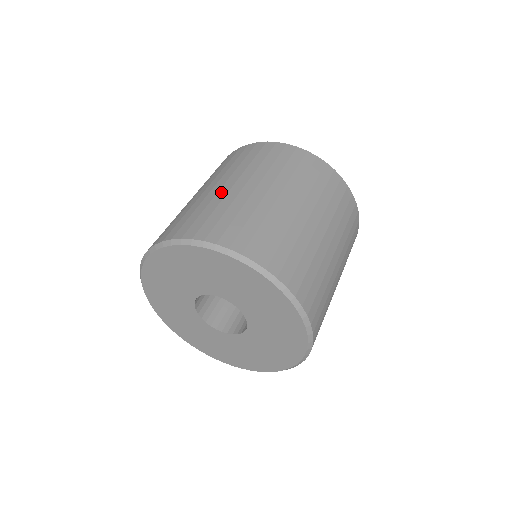
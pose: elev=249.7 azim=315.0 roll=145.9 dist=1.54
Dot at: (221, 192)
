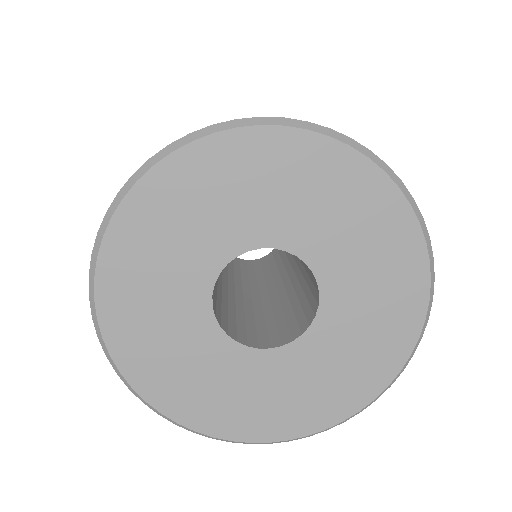
Dot at: occluded
